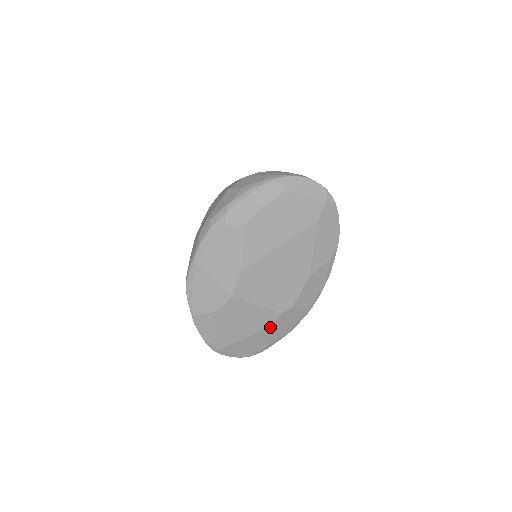
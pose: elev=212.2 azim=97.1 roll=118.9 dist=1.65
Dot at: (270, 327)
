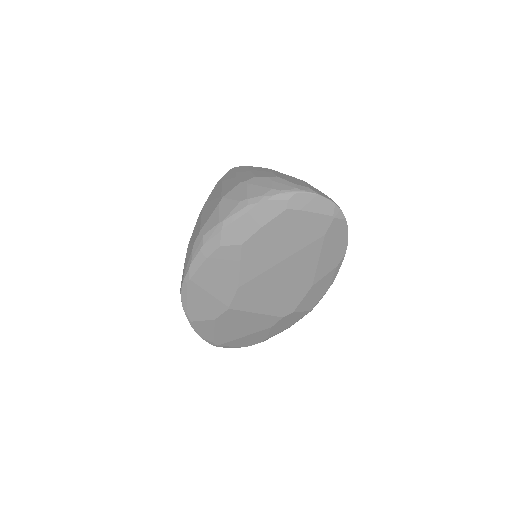
Dot at: (270, 327)
